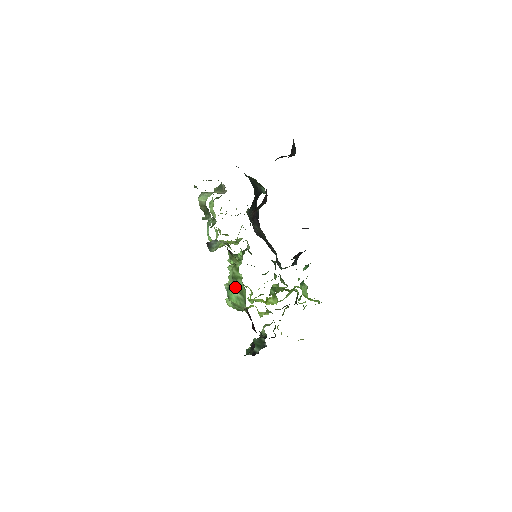
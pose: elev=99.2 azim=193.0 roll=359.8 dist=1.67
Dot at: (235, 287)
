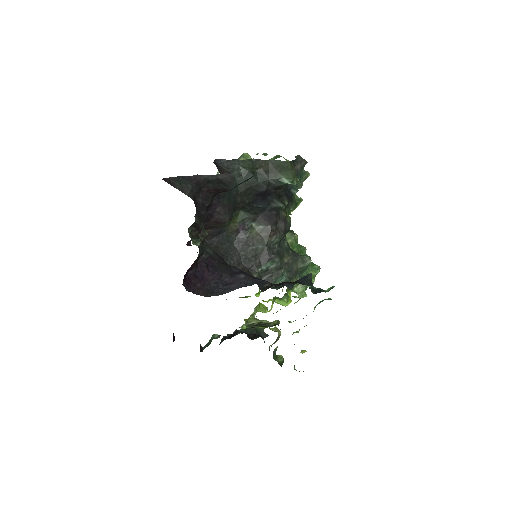
Dot at: occluded
